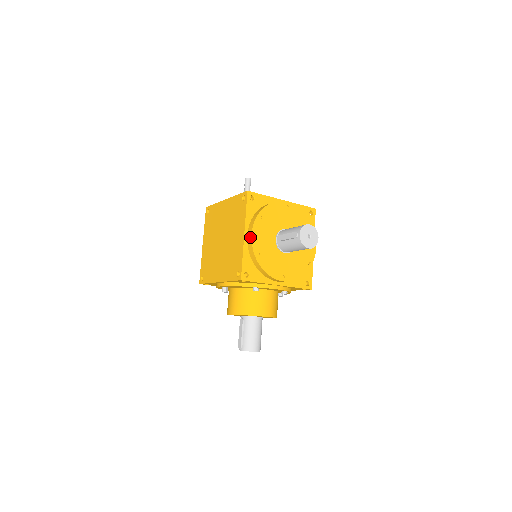
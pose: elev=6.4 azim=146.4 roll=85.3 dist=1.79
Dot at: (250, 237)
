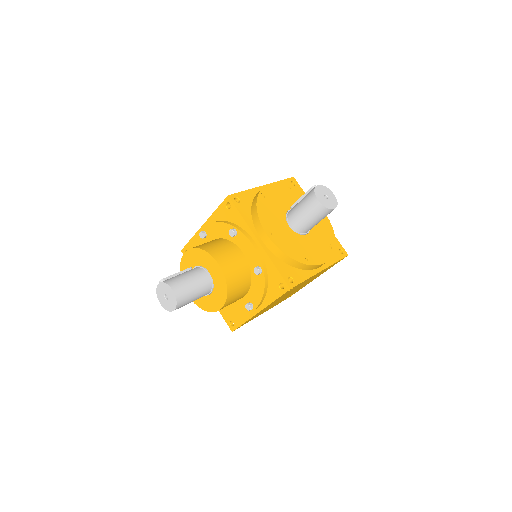
Dot at: (267, 185)
